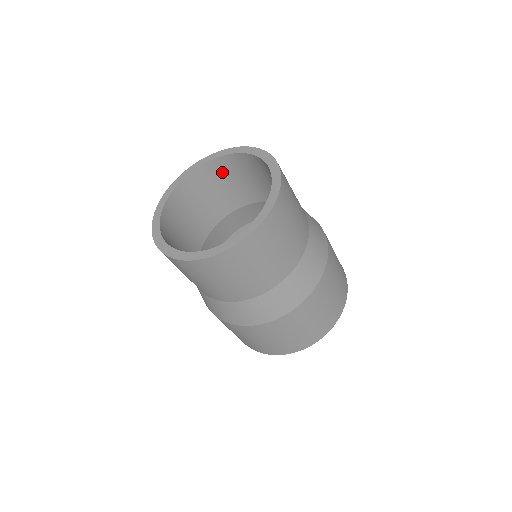
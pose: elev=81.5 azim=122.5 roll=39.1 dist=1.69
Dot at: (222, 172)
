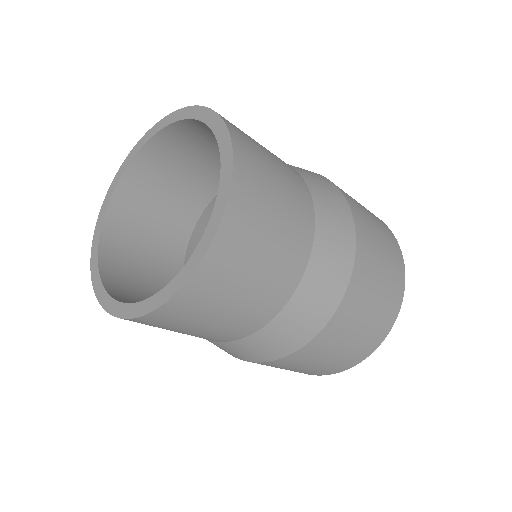
Dot at: (136, 202)
